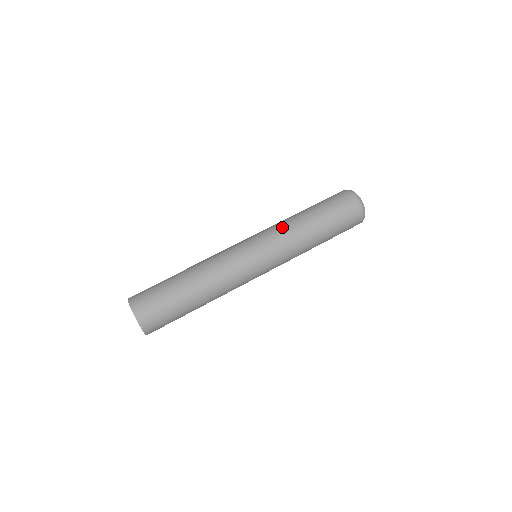
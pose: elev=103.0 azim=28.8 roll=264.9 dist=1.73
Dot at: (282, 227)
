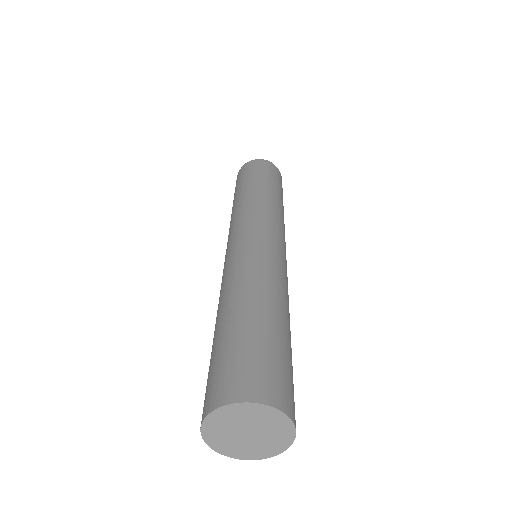
Dot at: (243, 207)
